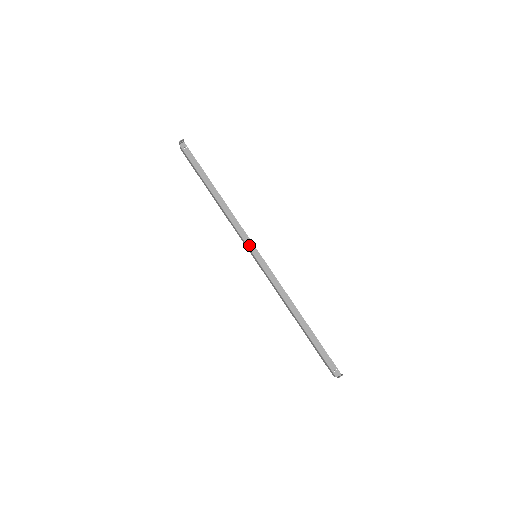
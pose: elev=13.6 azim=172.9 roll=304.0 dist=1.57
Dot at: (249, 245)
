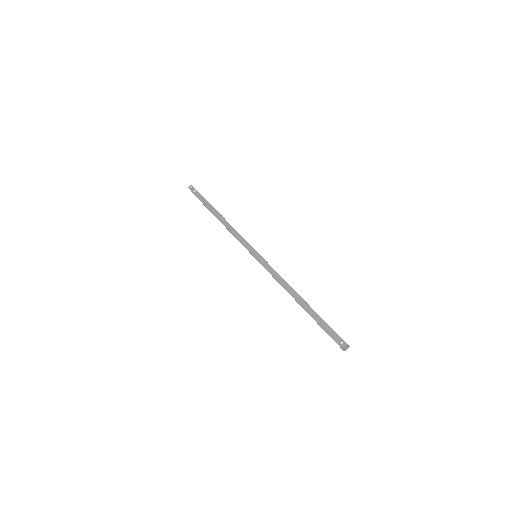
Dot at: (248, 248)
